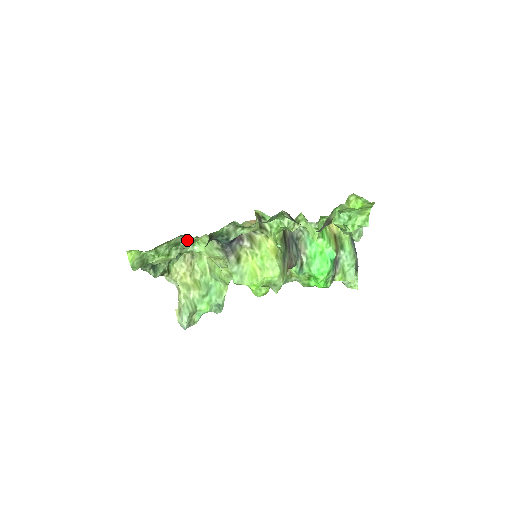
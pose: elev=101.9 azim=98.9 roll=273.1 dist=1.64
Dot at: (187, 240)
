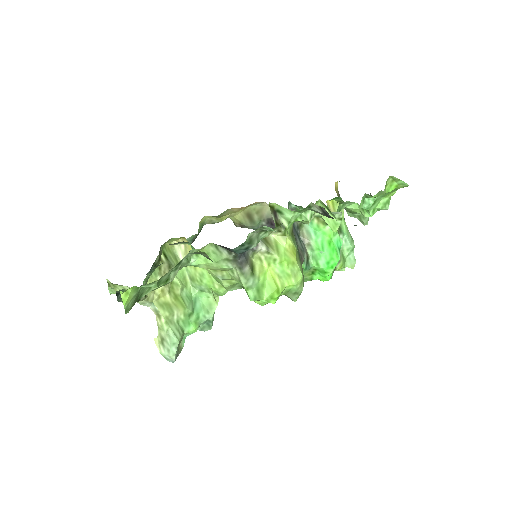
Dot at: (189, 255)
